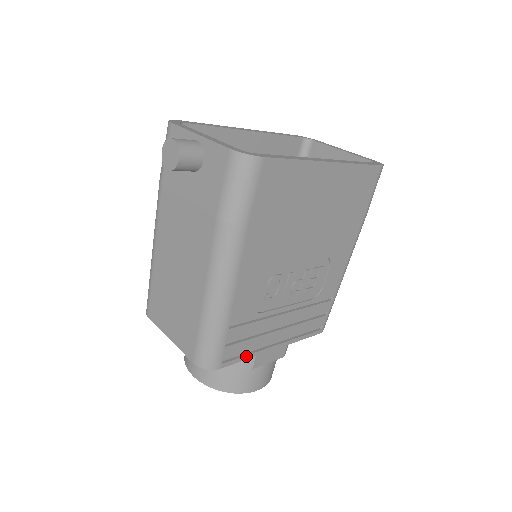
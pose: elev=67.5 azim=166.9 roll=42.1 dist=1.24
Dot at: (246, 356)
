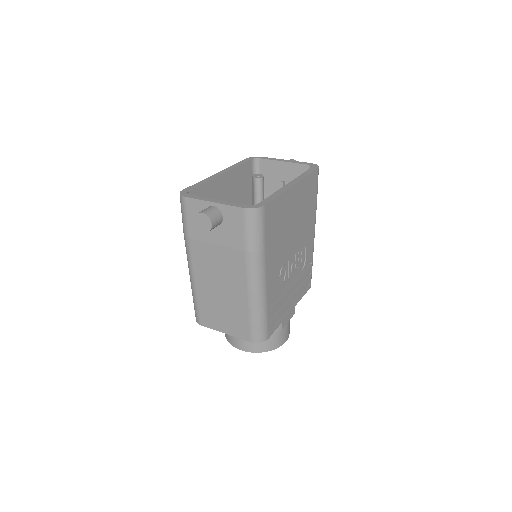
Dot at: (278, 324)
